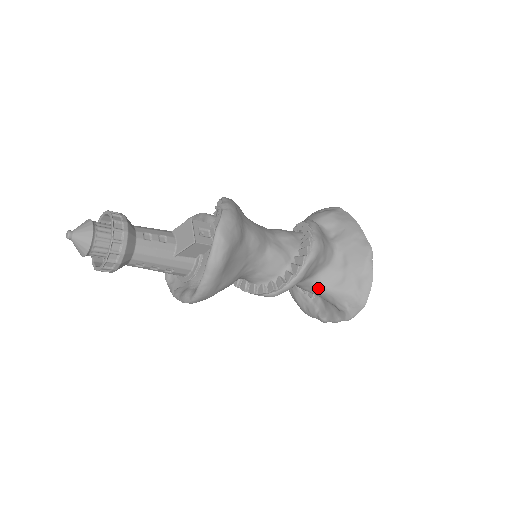
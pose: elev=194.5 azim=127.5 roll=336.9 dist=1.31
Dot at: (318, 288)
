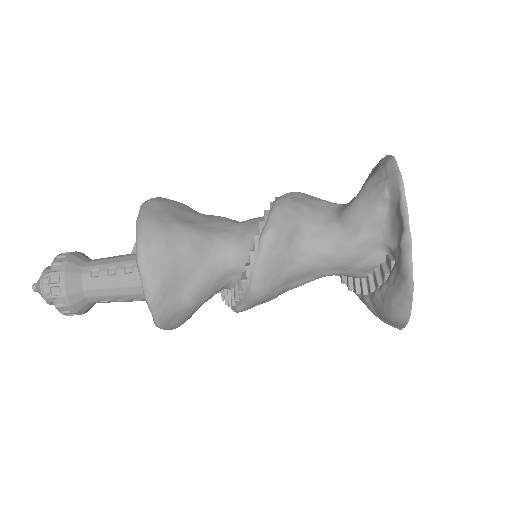
Dot at: (345, 216)
